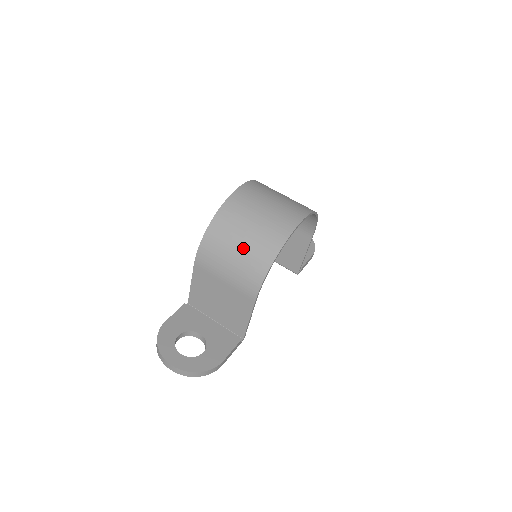
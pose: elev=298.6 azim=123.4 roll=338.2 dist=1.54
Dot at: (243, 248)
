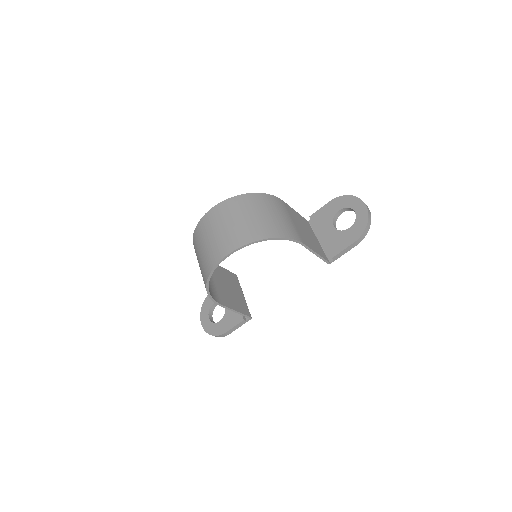
Dot at: (200, 269)
